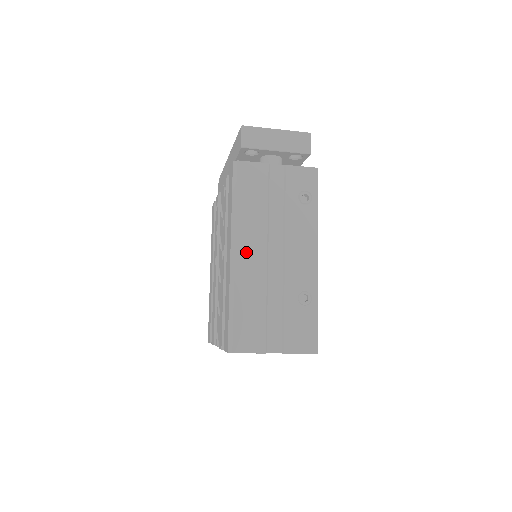
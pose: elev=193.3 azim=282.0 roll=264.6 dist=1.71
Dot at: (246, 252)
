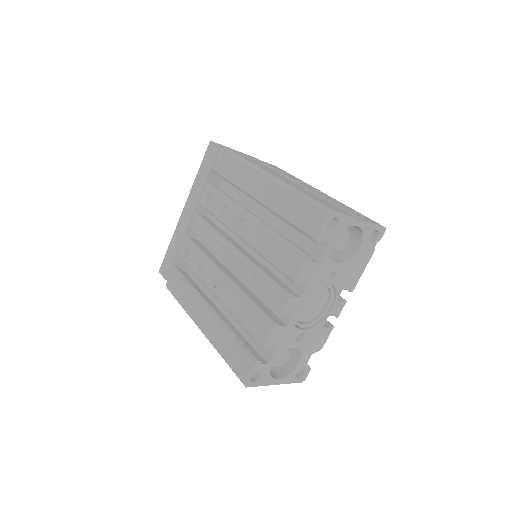
Dot at: (277, 176)
